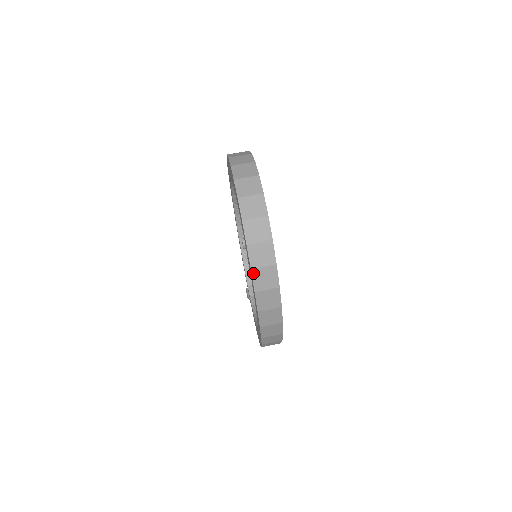
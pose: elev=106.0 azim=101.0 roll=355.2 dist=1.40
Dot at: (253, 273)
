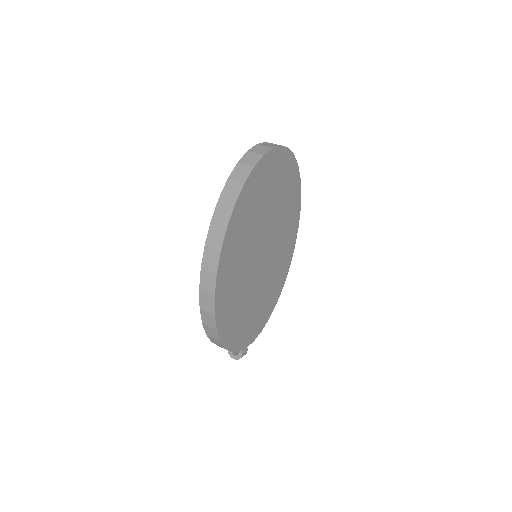
Dot at: (237, 166)
